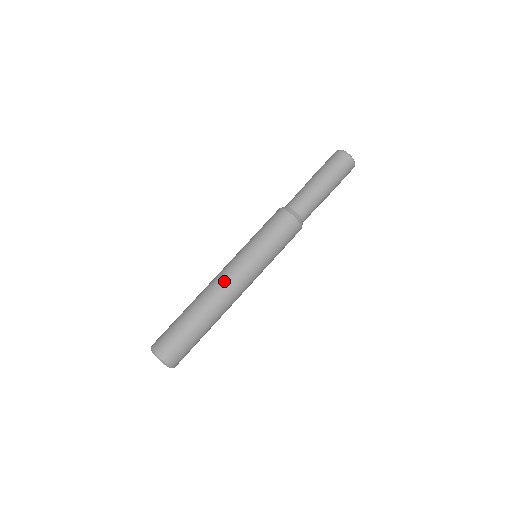
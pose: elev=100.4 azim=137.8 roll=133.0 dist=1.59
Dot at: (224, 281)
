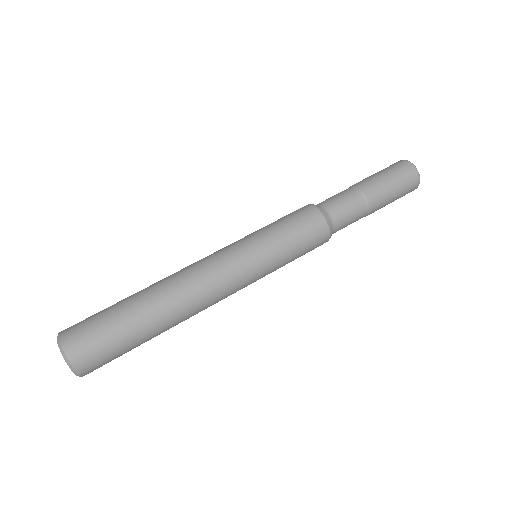
Dot at: (199, 268)
